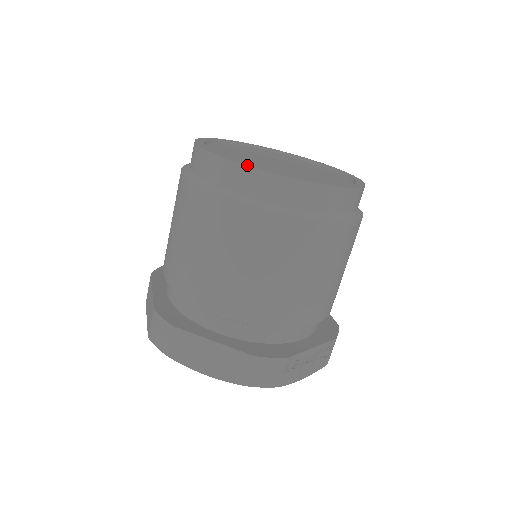
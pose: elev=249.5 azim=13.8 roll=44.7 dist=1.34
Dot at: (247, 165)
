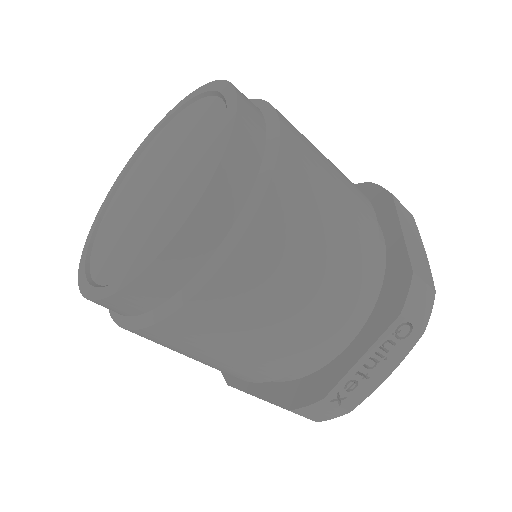
Dot at: (85, 296)
